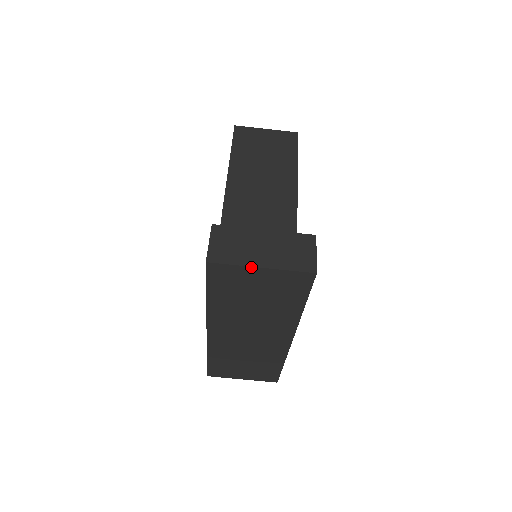
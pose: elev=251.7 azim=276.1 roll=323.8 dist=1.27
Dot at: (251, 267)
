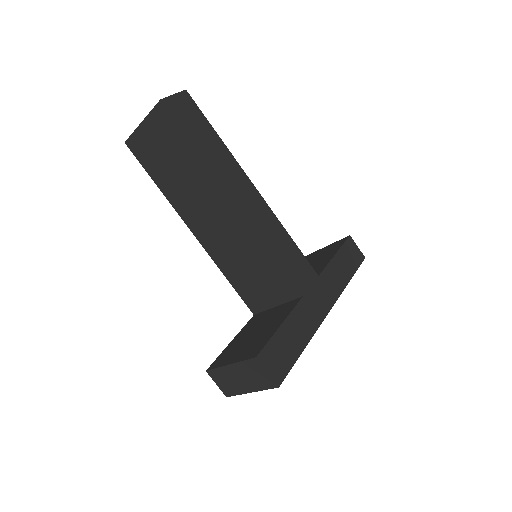
Dot at: (246, 393)
